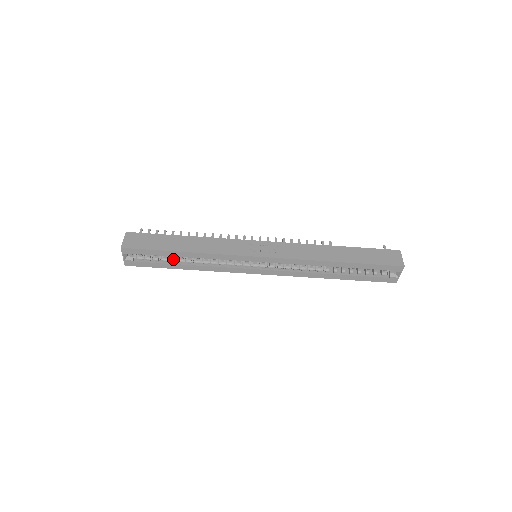
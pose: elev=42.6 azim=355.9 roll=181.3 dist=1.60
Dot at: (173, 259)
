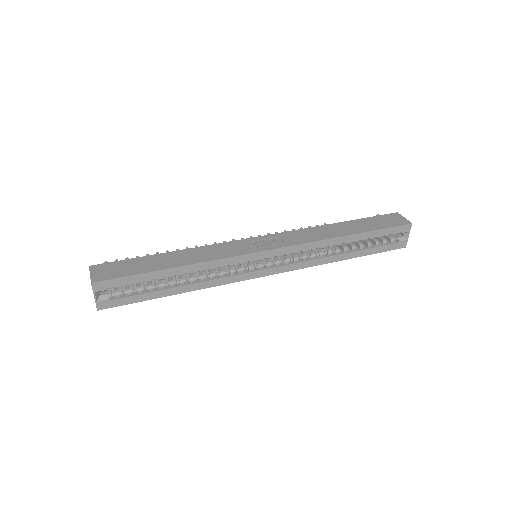
Dot at: (160, 283)
